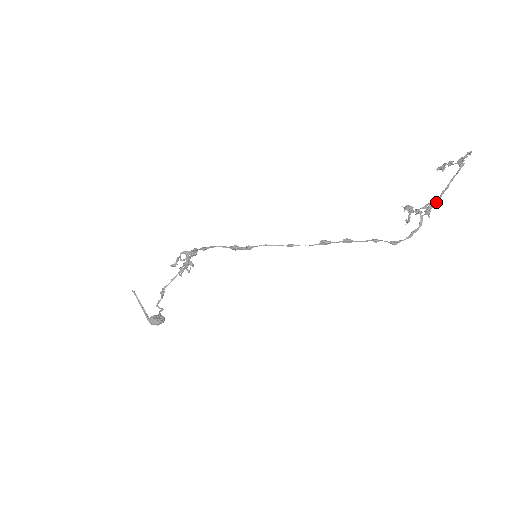
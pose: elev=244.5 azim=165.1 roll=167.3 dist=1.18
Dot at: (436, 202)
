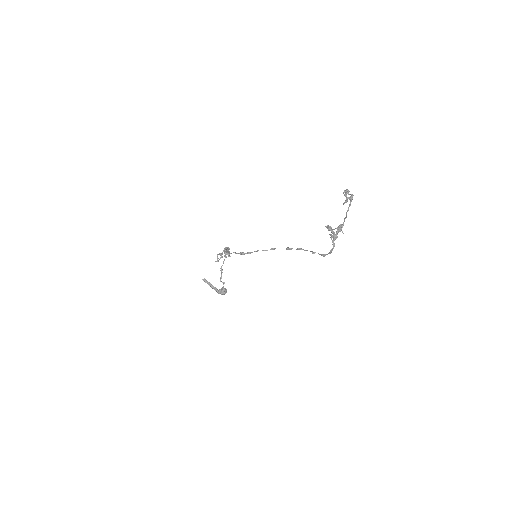
Dot at: (341, 227)
